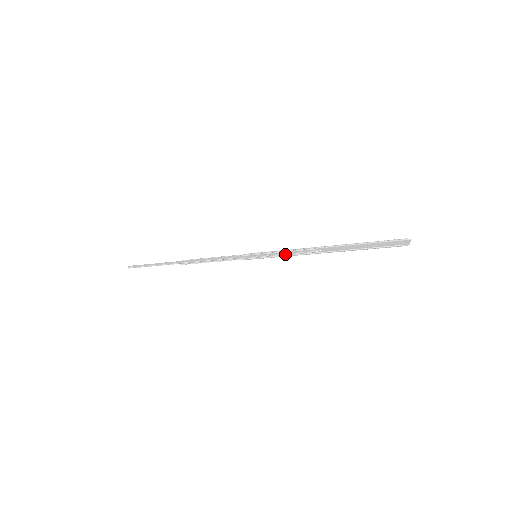
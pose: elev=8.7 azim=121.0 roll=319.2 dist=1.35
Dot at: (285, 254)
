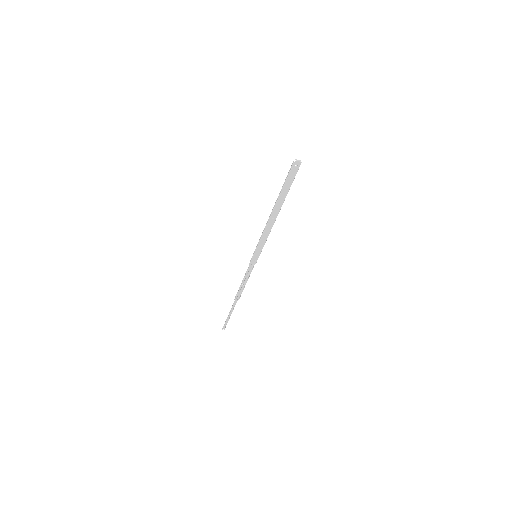
Dot at: (262, 236)
